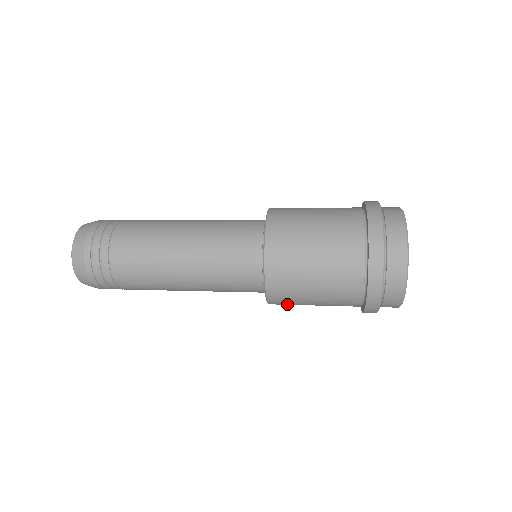
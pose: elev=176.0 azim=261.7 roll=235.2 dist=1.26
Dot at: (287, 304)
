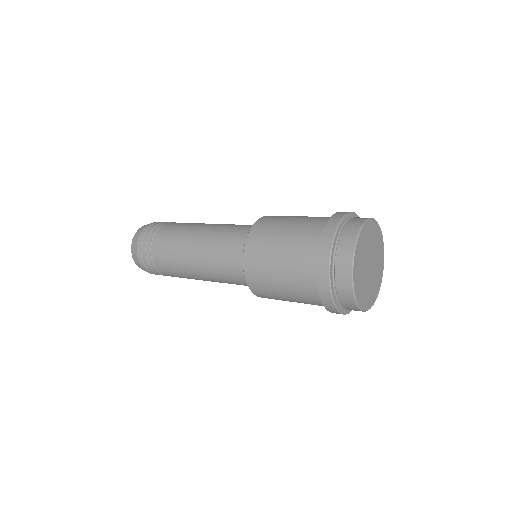
Dot at: occluded
